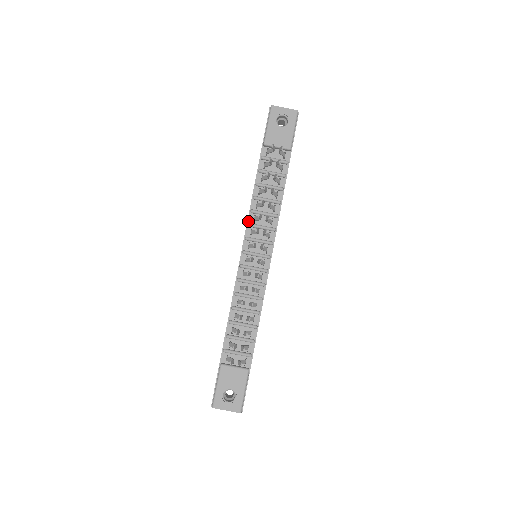
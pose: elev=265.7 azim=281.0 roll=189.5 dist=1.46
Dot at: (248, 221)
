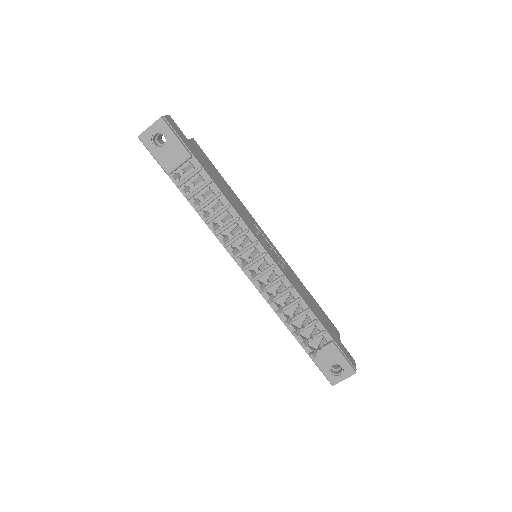
Dot at: (222, 243)
